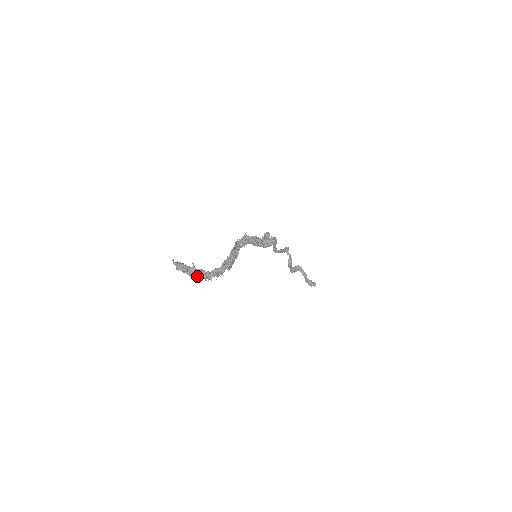
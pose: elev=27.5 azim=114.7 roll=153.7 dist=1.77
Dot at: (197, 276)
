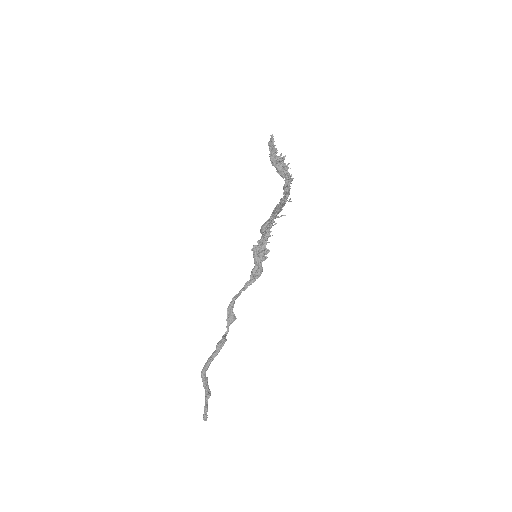
Dot at: (283, 161)
